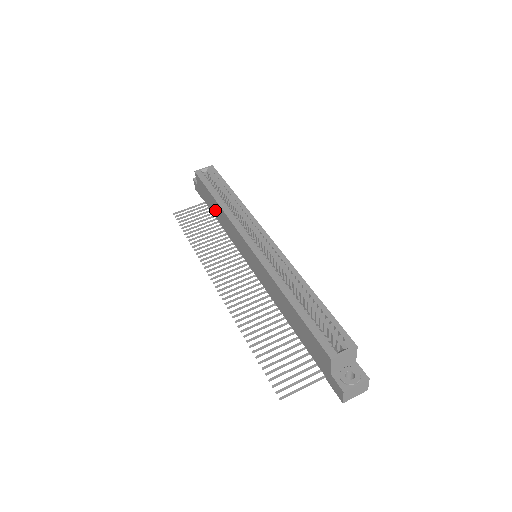
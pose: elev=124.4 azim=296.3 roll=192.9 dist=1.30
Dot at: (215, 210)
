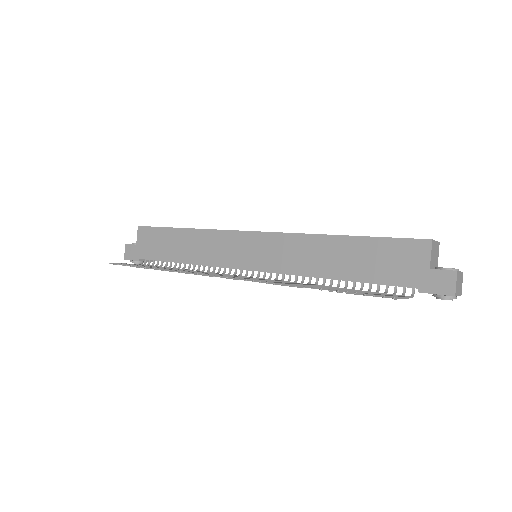
Dot at: (176, 248)
